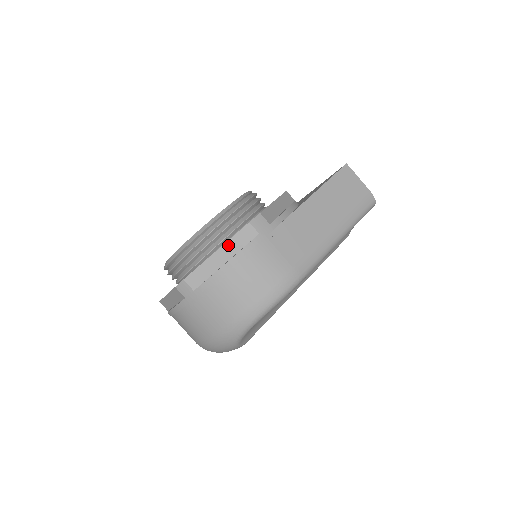
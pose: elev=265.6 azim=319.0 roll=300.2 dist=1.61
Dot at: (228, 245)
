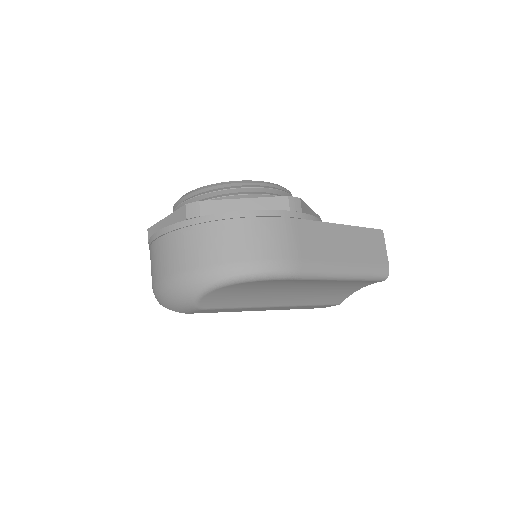
Dot at: (258, 201)
